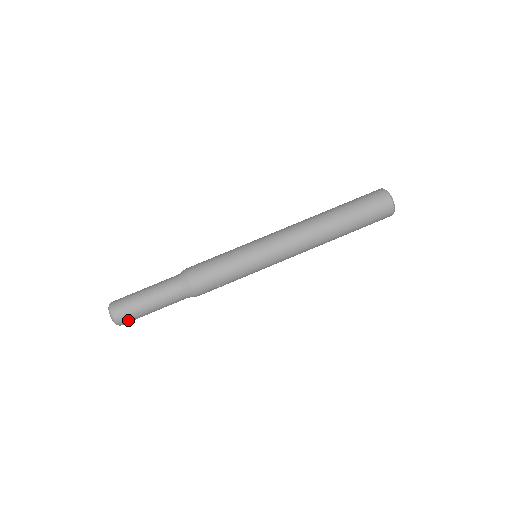
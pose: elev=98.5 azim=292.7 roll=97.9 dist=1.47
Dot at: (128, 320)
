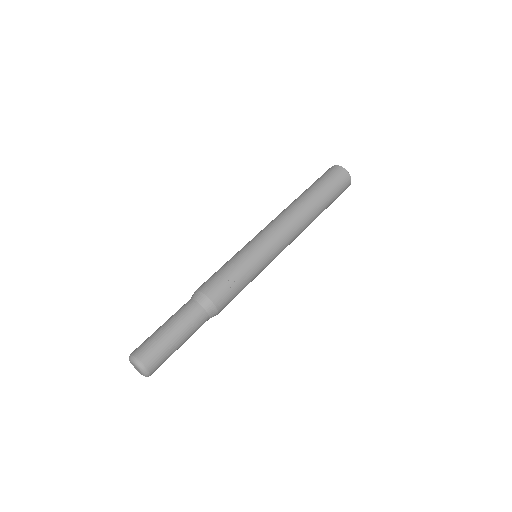
Dot at: (148, 353)
